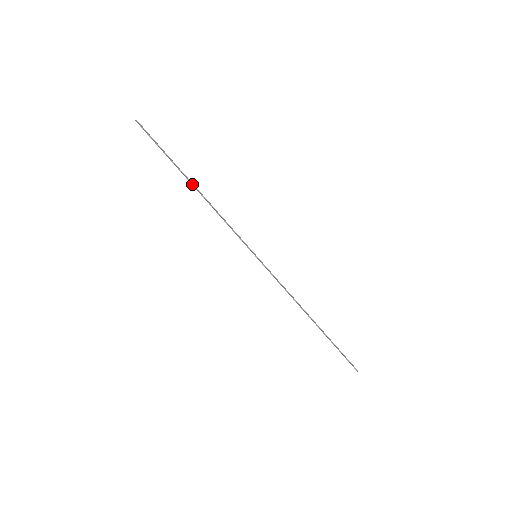
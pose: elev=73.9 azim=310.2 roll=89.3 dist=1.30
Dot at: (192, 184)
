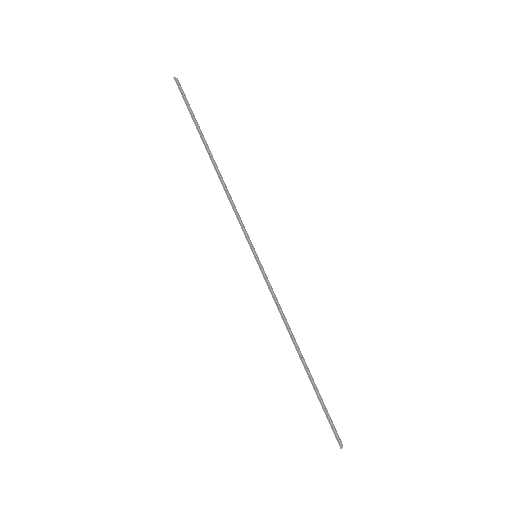
Dot at: (210, 156)
